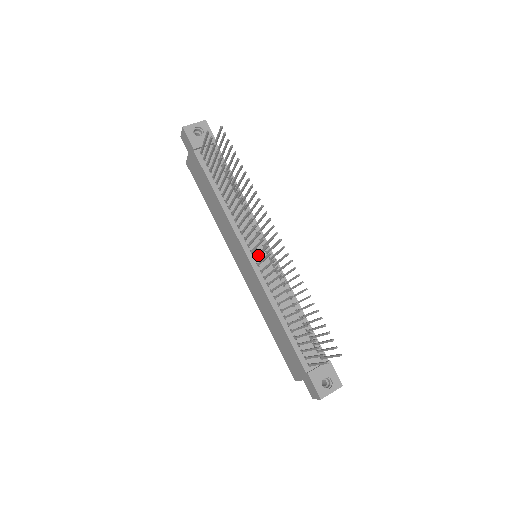
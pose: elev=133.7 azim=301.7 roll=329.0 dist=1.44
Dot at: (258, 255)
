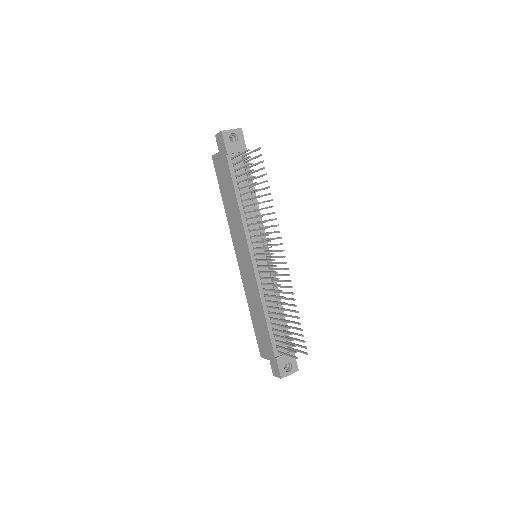
Dot at: occluded
